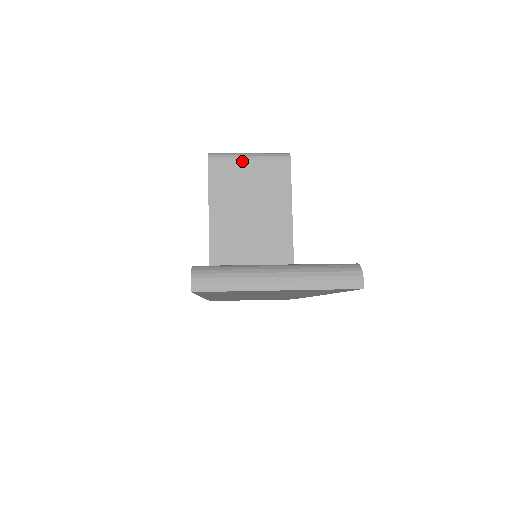
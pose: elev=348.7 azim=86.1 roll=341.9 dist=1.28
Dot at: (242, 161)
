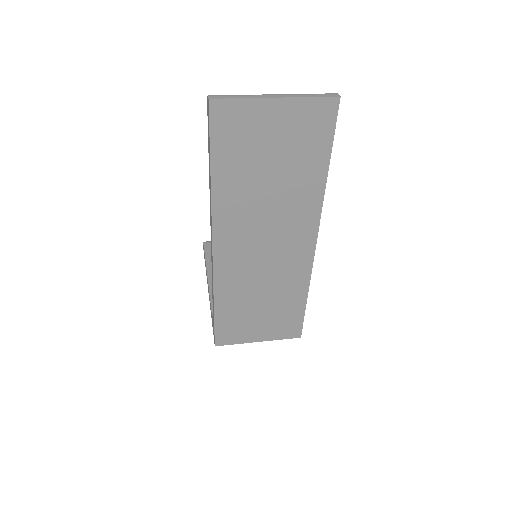
Dot at: occluded
